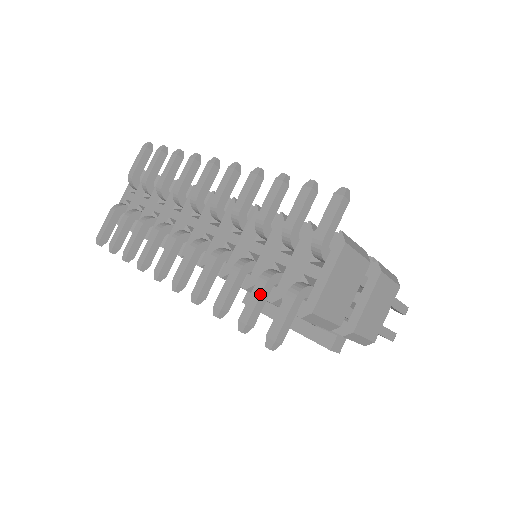
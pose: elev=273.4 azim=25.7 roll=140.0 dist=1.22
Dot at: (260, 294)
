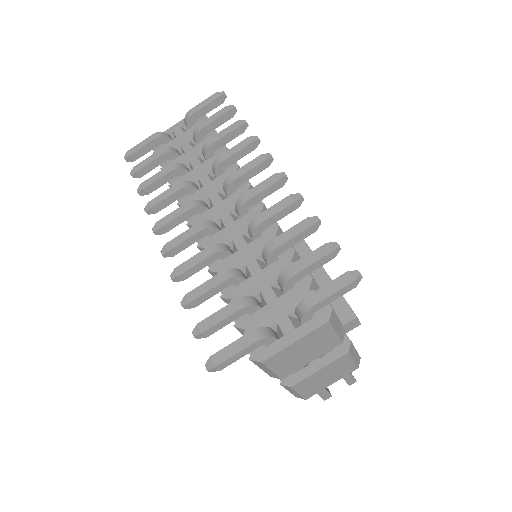
Dot at: (229, 315)
